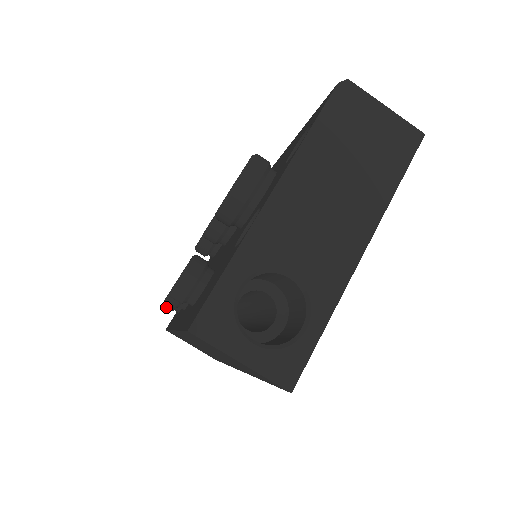
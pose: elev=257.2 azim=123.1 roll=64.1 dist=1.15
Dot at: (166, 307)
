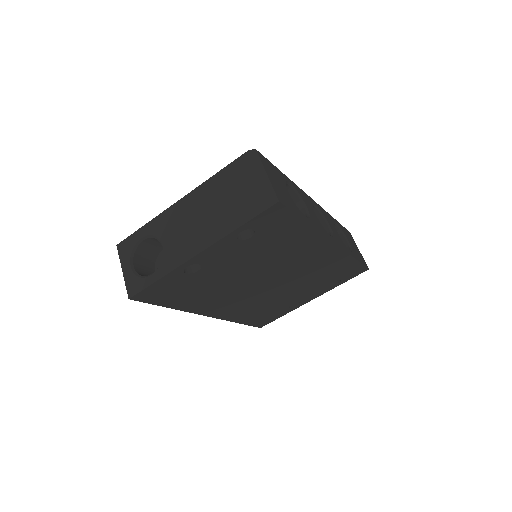
Dot at: occluded
